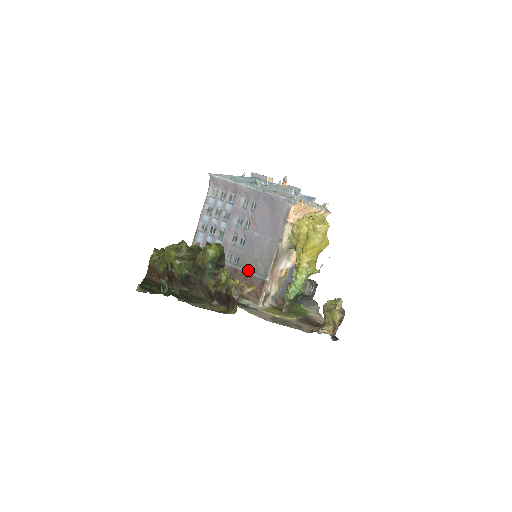
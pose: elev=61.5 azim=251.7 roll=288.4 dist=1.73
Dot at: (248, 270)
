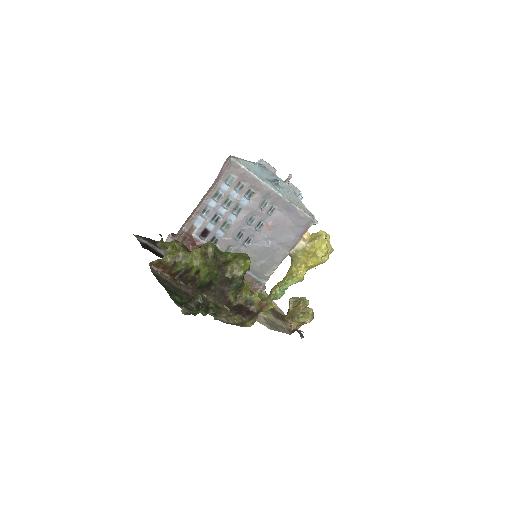
Dot at: occluded
